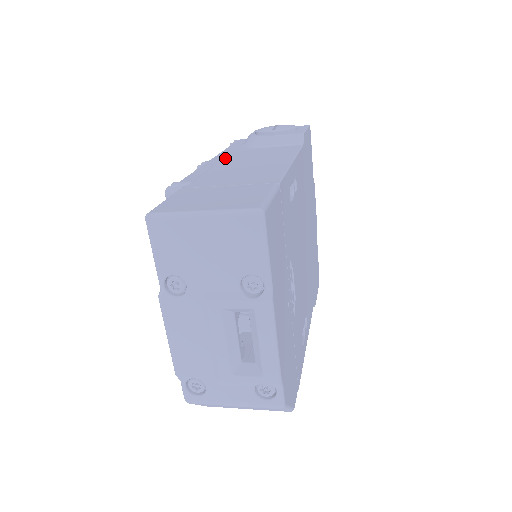
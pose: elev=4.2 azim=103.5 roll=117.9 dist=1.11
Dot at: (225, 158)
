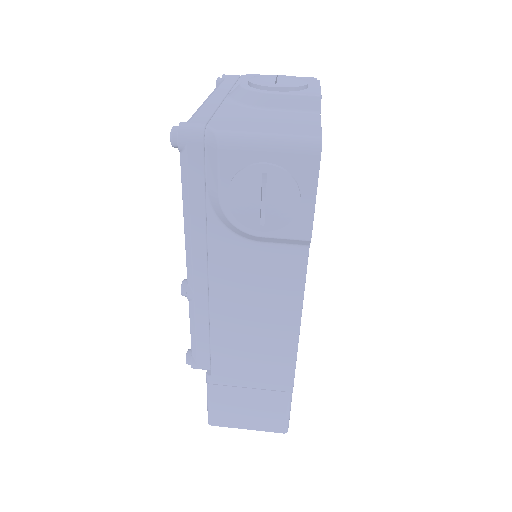
Dot at: (212, 289)
